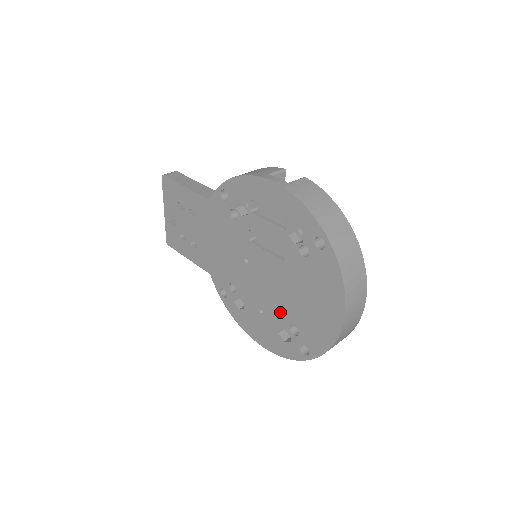
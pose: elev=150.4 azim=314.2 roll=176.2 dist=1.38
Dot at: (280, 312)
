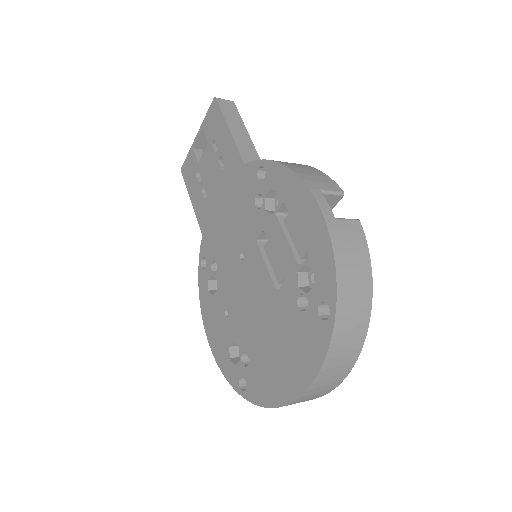
Dot at: (243, 331)
